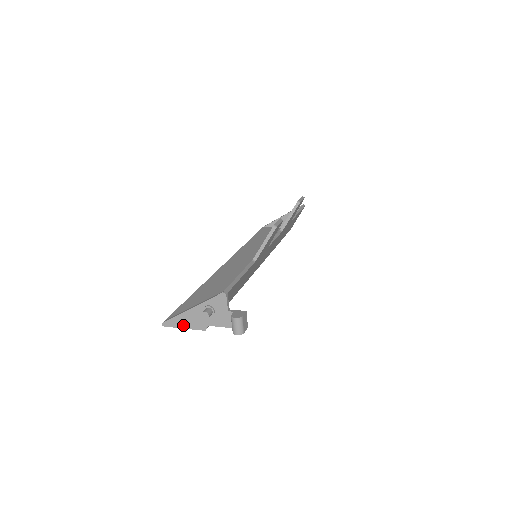
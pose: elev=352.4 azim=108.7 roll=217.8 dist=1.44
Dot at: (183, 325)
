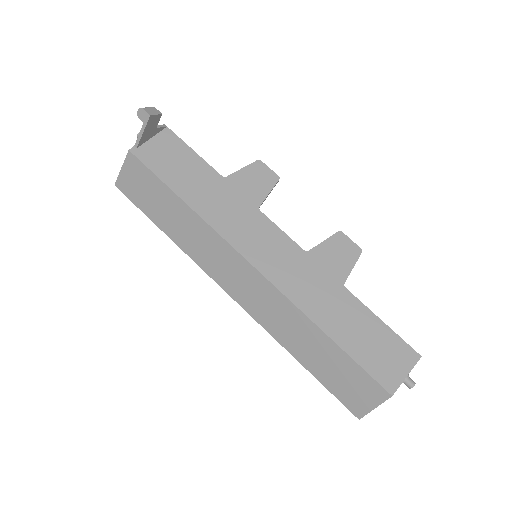
Dot at: (124, 167)
